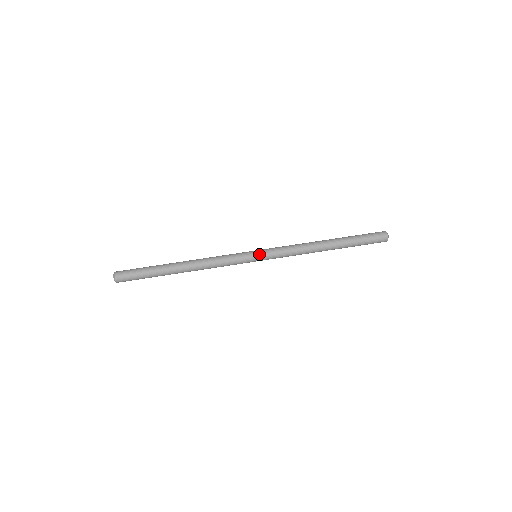
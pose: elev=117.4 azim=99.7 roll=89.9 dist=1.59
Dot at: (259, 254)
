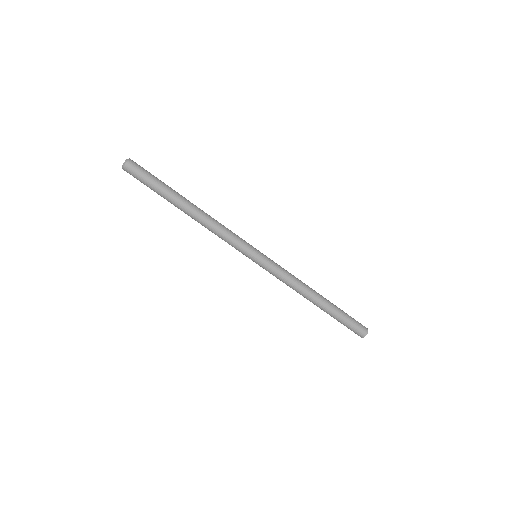
Dot at: (257, 262)
